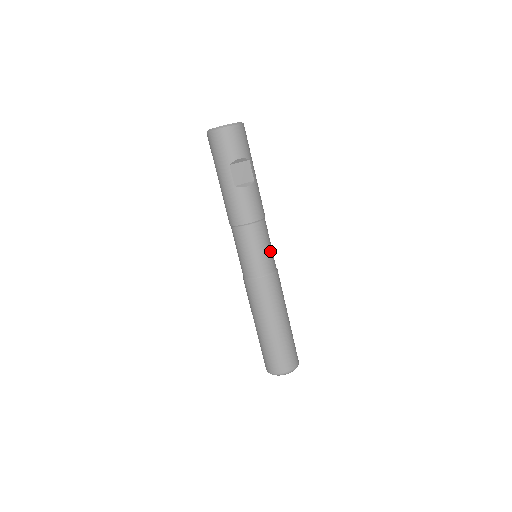
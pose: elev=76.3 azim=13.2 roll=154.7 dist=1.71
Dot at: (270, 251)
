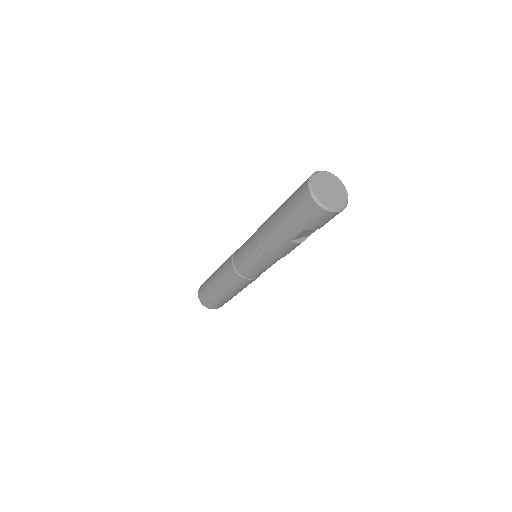
Dot at: occluded
